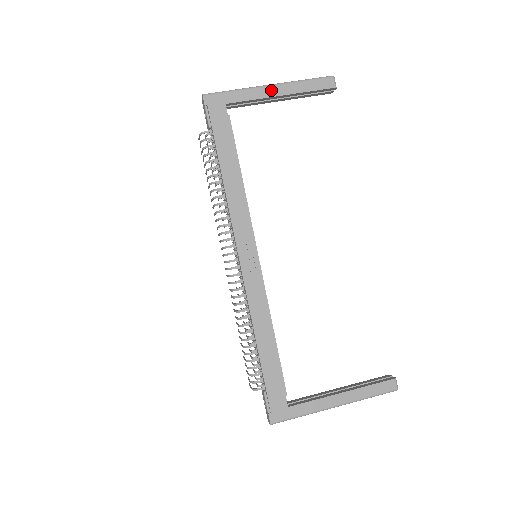
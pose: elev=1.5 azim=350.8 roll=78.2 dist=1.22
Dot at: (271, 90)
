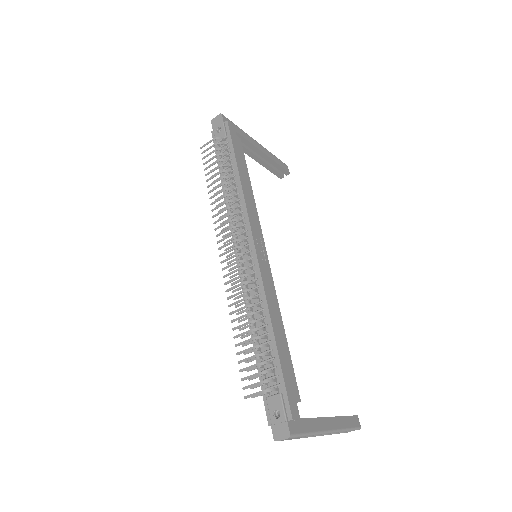
Dot at: (259, 146)
